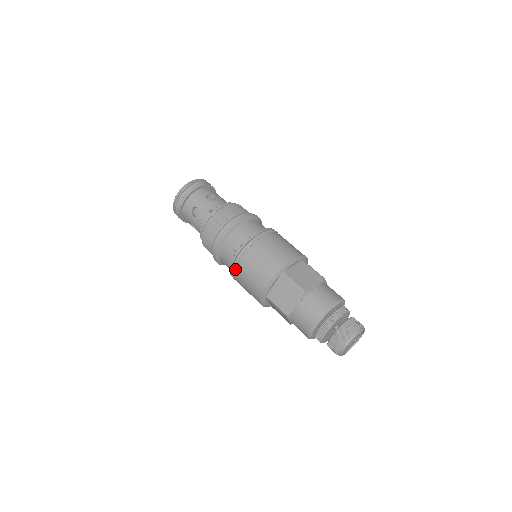
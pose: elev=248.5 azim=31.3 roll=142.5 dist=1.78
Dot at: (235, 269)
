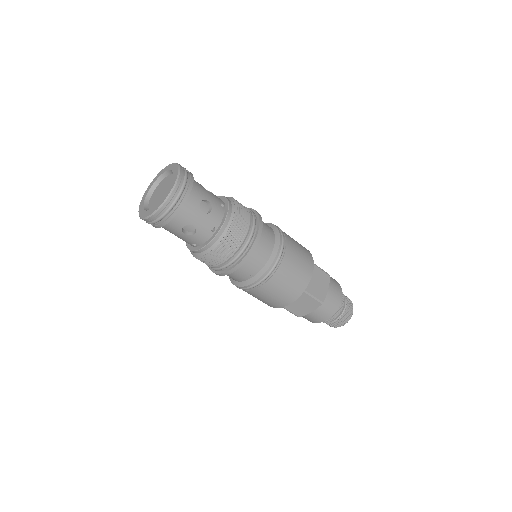
Dot at: (249, 290)
